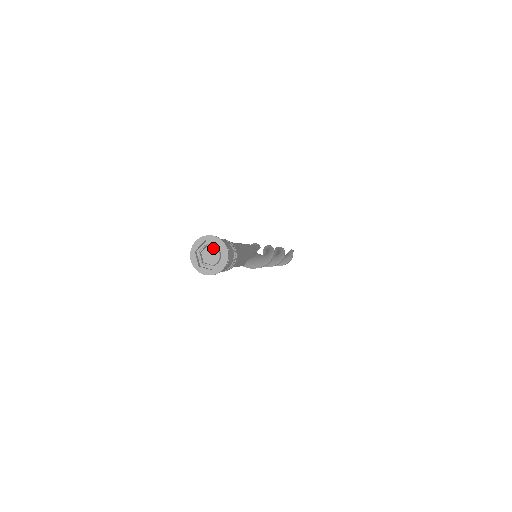
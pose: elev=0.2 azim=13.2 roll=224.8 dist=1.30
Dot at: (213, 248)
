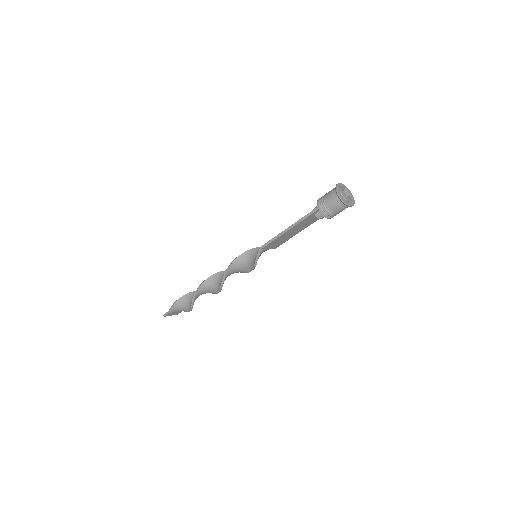
Dot at: (345, 194)
